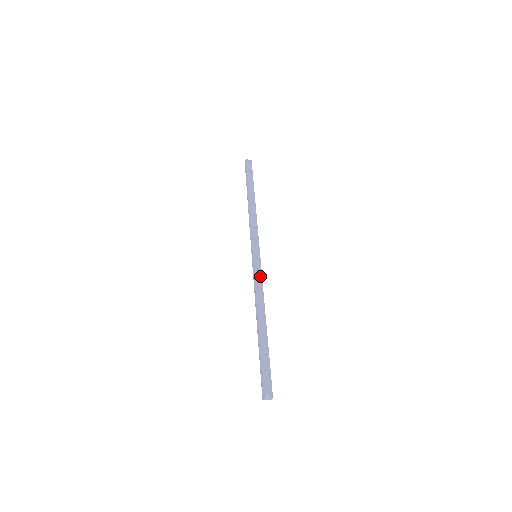
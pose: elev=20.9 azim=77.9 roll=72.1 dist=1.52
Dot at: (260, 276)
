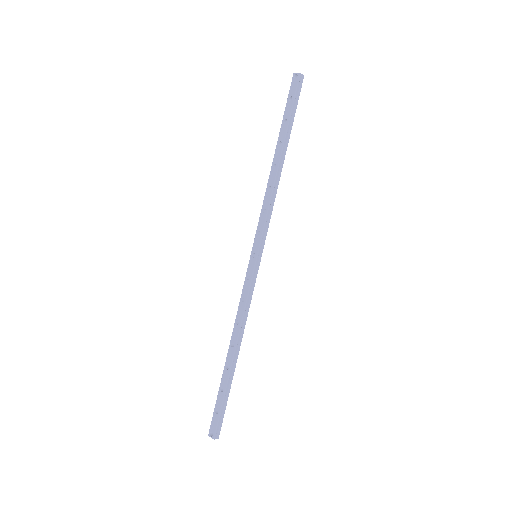
Dot at: (247, 289)
